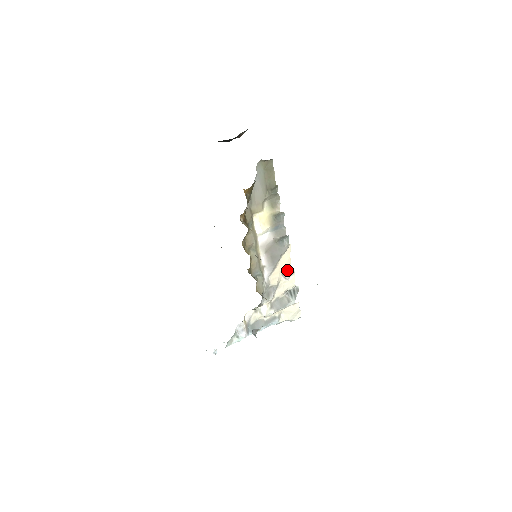
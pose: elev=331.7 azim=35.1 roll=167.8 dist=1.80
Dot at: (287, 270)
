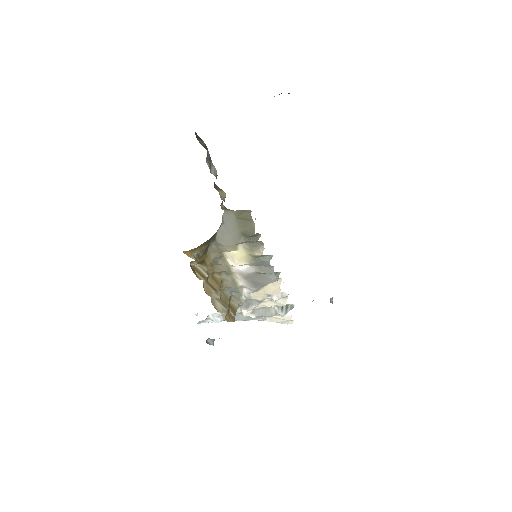
Dot at: occluded
